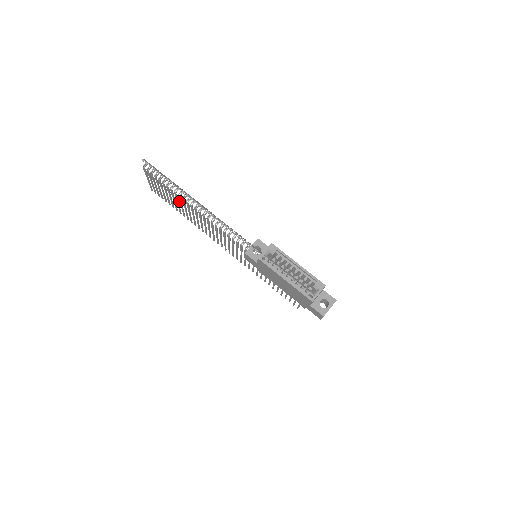
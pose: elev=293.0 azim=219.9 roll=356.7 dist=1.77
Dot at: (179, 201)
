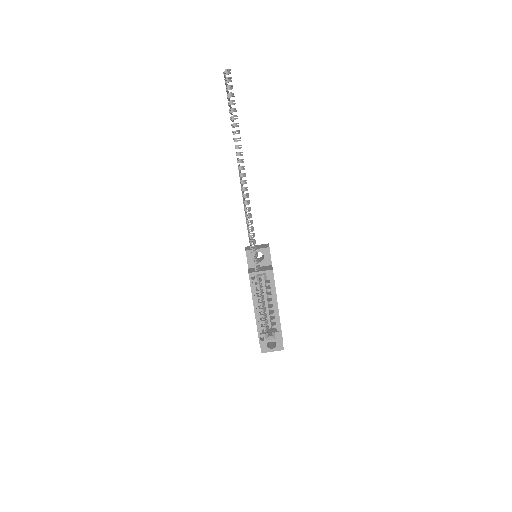
Dot at: occluded
